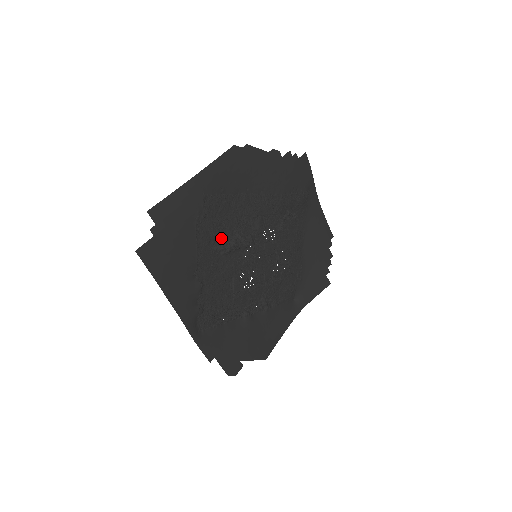
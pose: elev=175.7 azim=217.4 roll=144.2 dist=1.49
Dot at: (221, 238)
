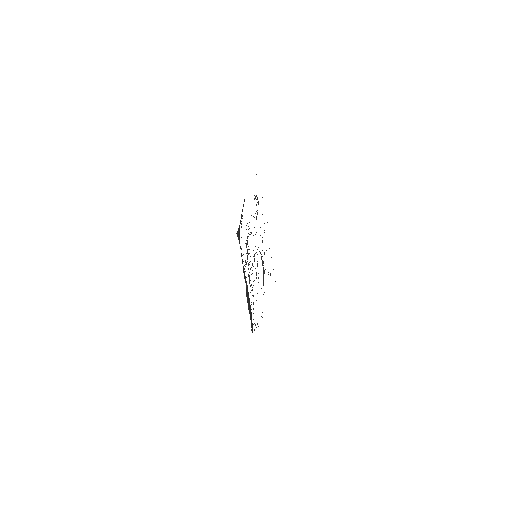
Dot at: occluded
